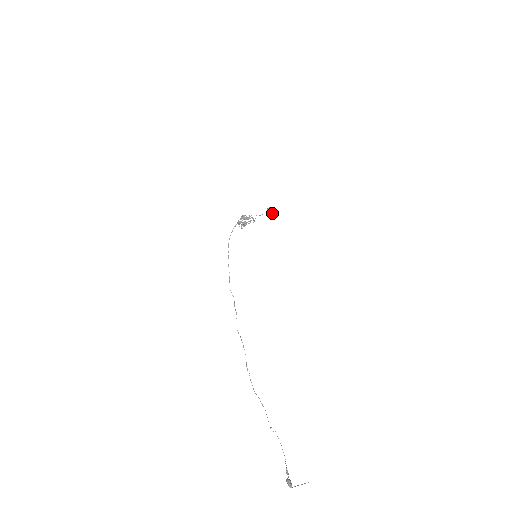
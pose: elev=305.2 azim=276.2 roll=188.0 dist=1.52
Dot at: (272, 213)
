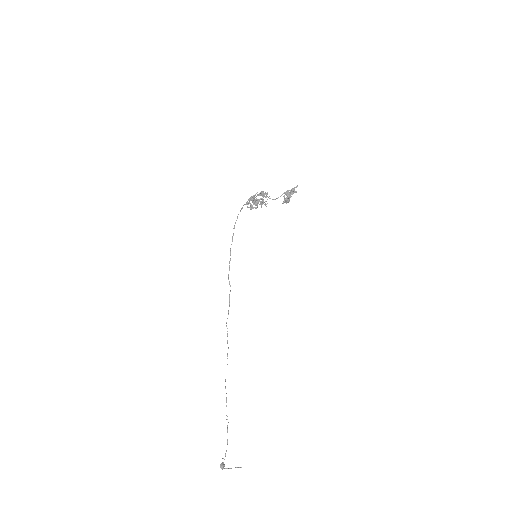
Dot at: (296, 192)
